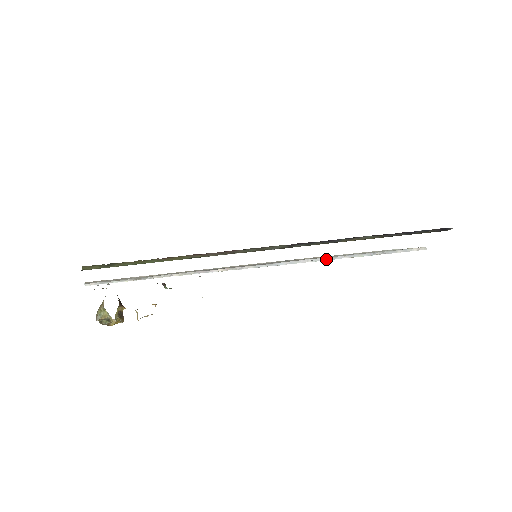
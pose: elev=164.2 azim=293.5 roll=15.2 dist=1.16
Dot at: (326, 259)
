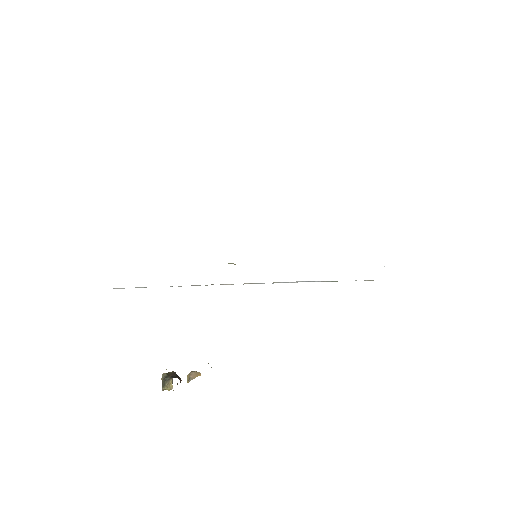
Dot at: occluded
